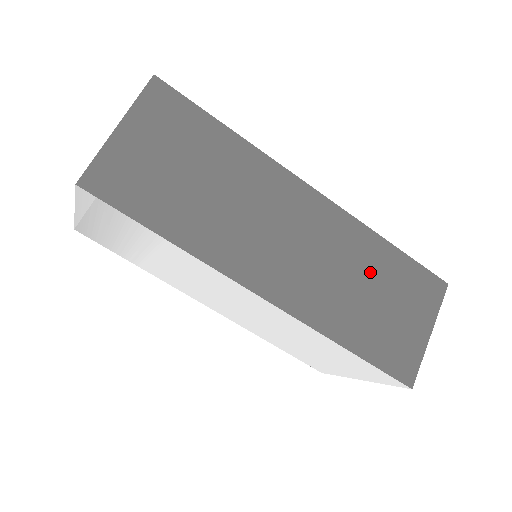
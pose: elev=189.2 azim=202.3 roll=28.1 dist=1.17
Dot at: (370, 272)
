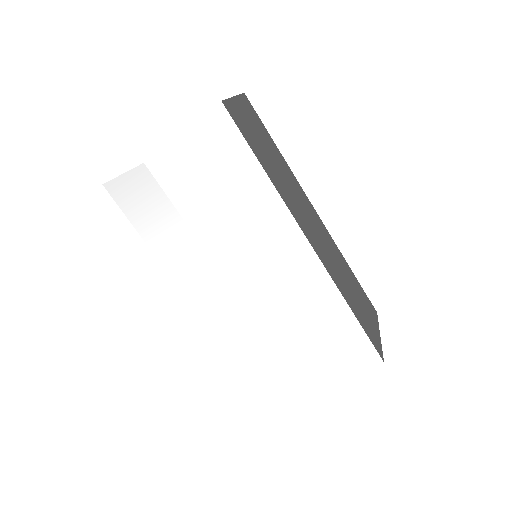
Dot at: (347, 274)
